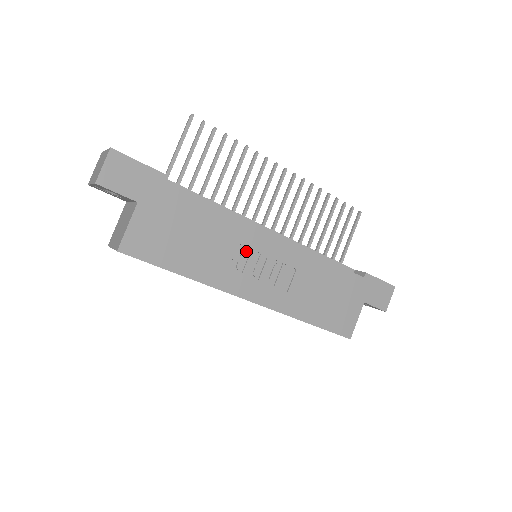
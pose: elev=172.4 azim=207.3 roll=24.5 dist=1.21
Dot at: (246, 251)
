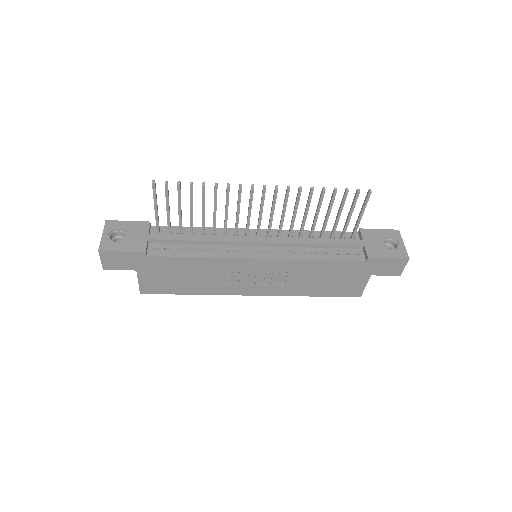
Dot at: (235, 273)
